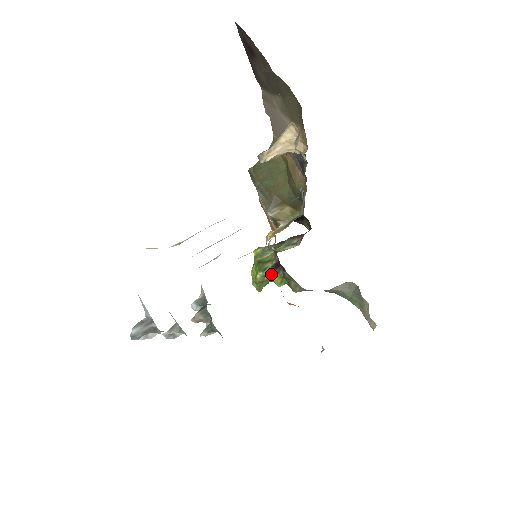
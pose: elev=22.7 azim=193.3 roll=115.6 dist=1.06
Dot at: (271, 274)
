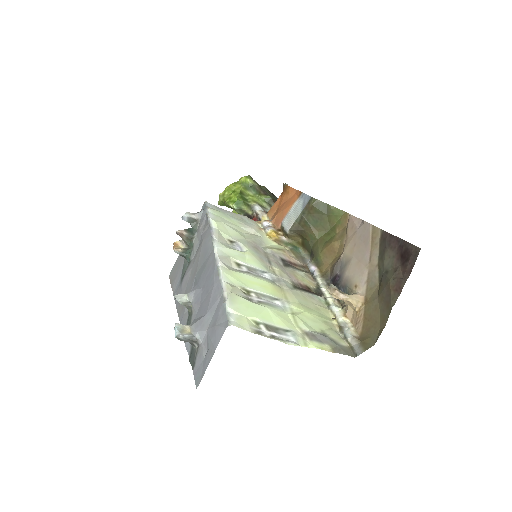
Dot at: (240, 214)
